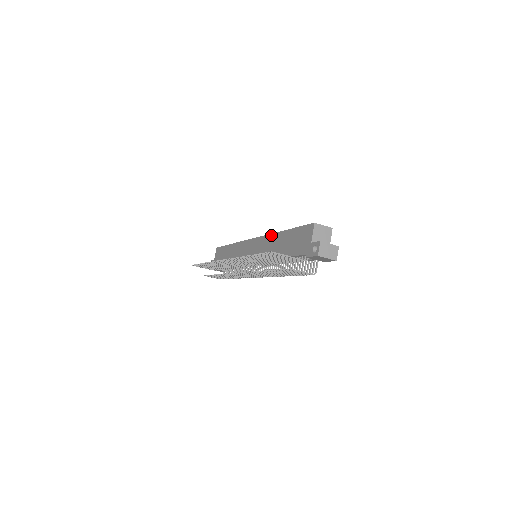
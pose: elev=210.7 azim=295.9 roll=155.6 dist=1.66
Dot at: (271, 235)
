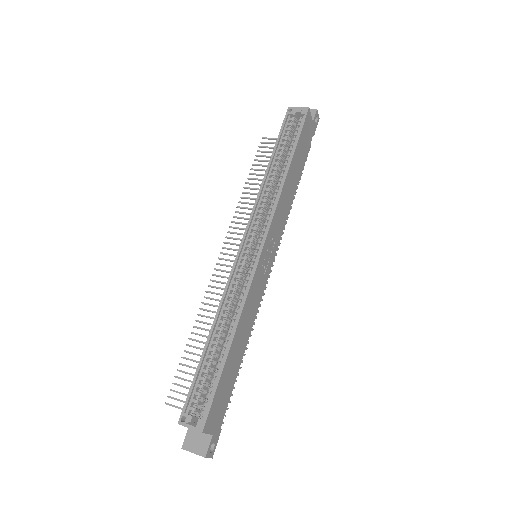
Dot at: (220, 303)
